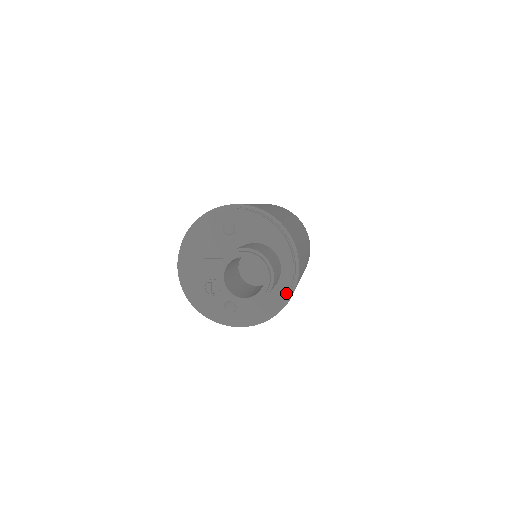
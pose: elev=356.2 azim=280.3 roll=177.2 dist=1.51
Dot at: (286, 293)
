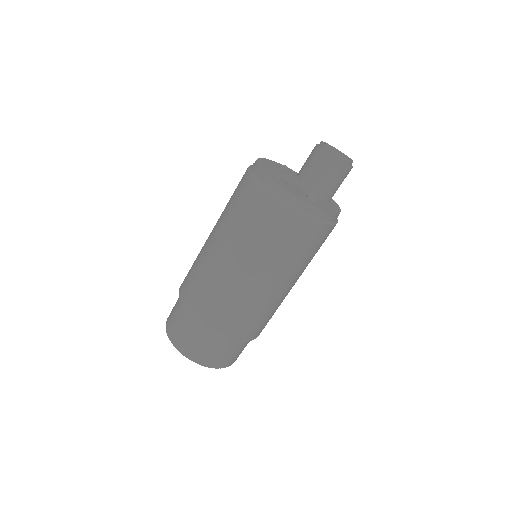
Dot at: (338, 207)
